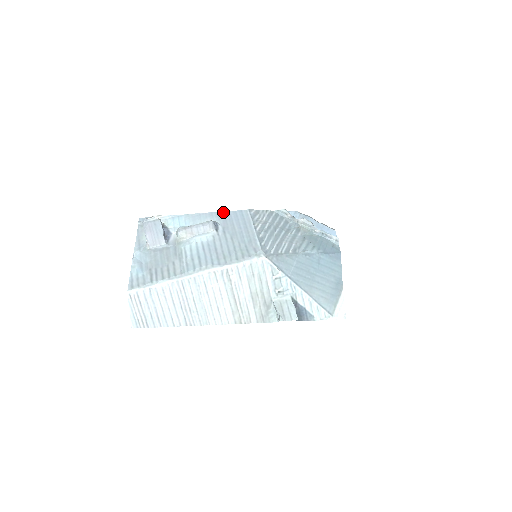
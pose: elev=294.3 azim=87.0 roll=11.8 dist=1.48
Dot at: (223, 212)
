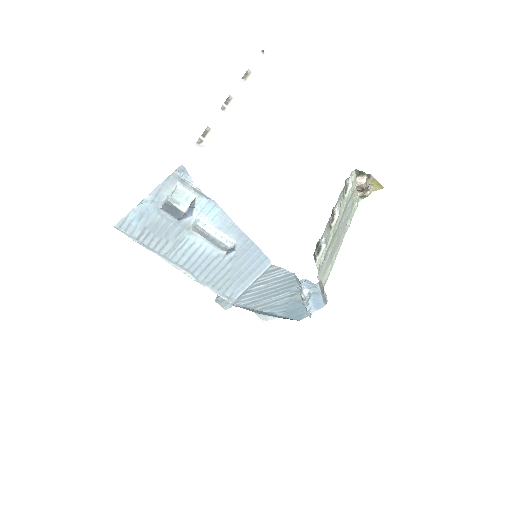
Dot at: (253, 243)
